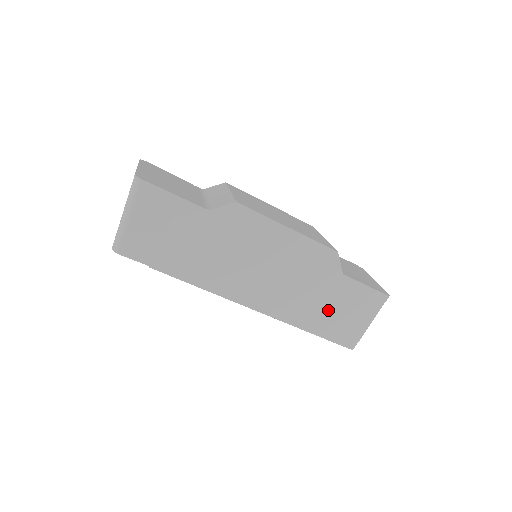
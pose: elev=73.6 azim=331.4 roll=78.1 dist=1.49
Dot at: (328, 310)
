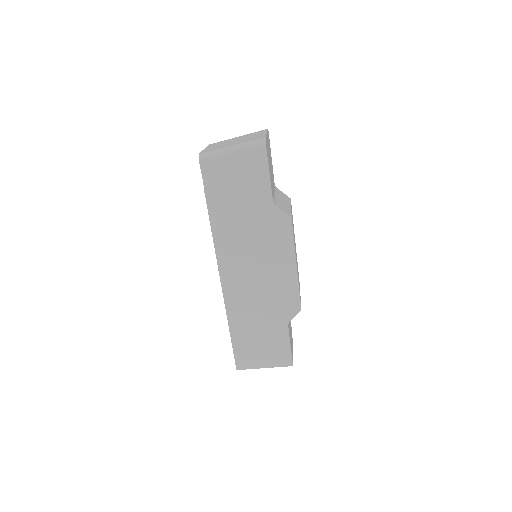
Dot at: (255, 332)
